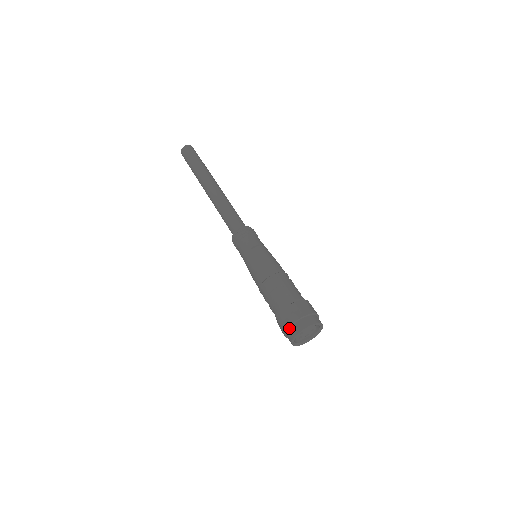
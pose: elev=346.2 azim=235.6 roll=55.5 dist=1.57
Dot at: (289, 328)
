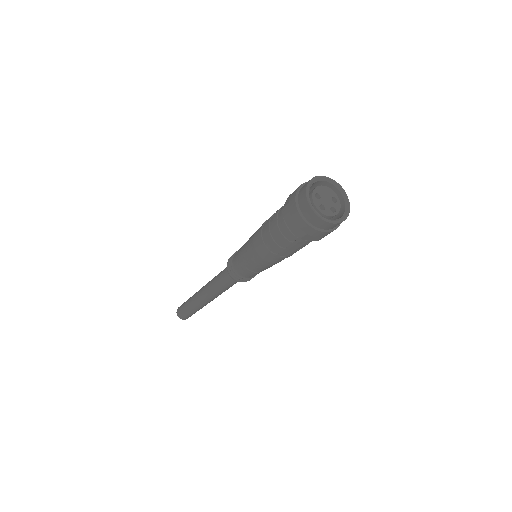
Dot at: (297, 197)
